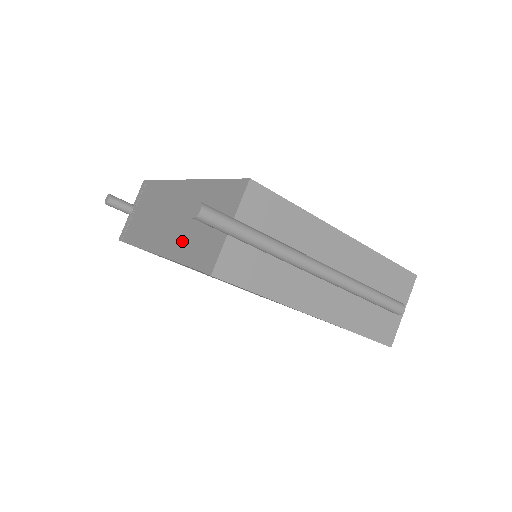
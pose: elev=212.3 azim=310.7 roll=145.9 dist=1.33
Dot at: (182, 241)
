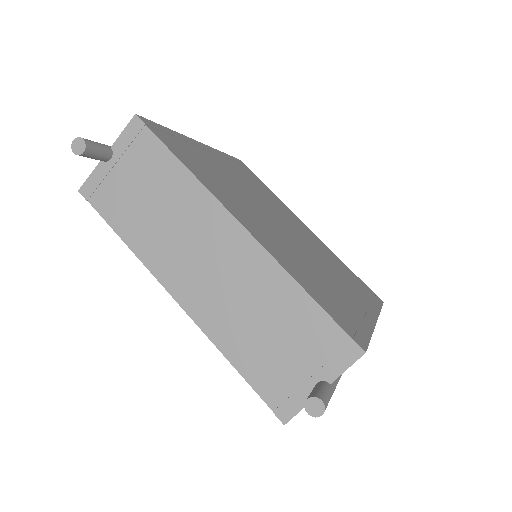
Dot at: (235, 332)
